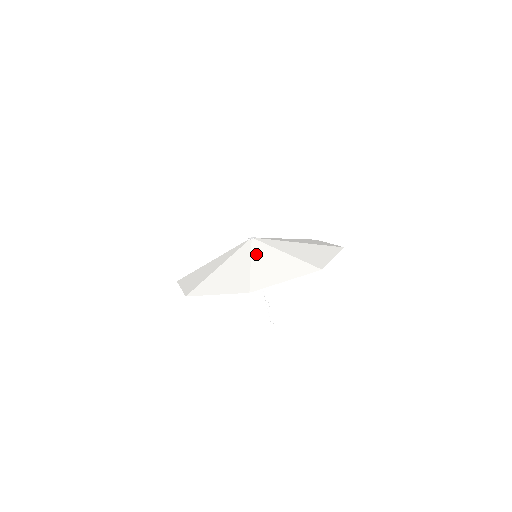
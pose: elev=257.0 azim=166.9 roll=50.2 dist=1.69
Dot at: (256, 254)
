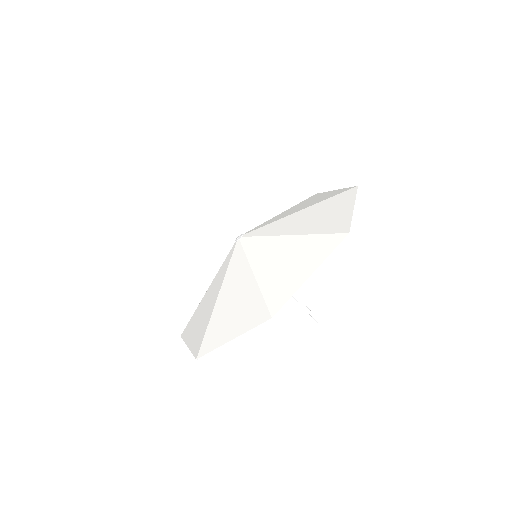
Dot at: (254, 257)
